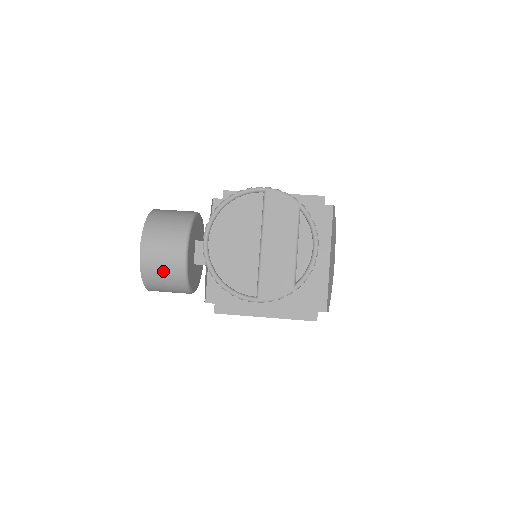
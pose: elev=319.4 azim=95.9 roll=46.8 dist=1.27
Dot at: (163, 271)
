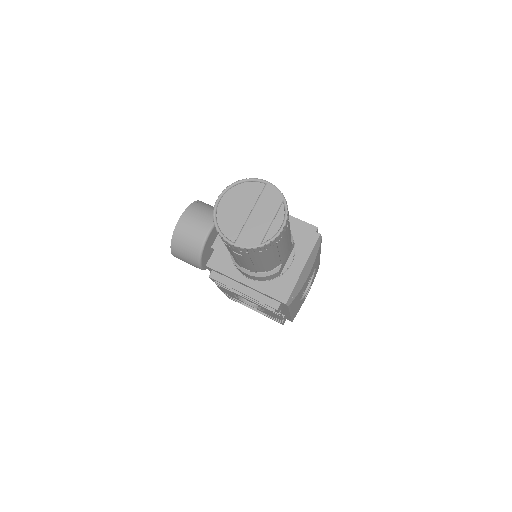
Dot at: (188, 240)
